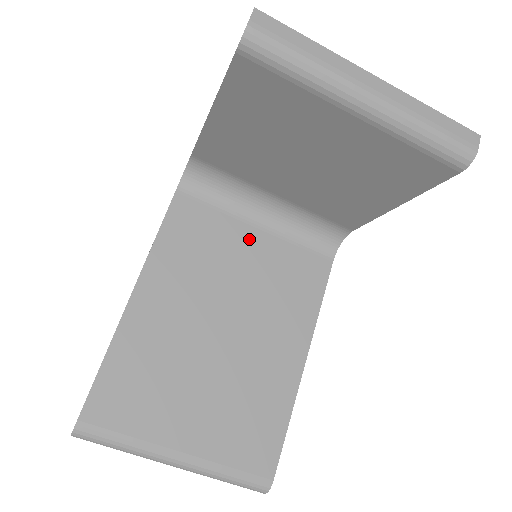
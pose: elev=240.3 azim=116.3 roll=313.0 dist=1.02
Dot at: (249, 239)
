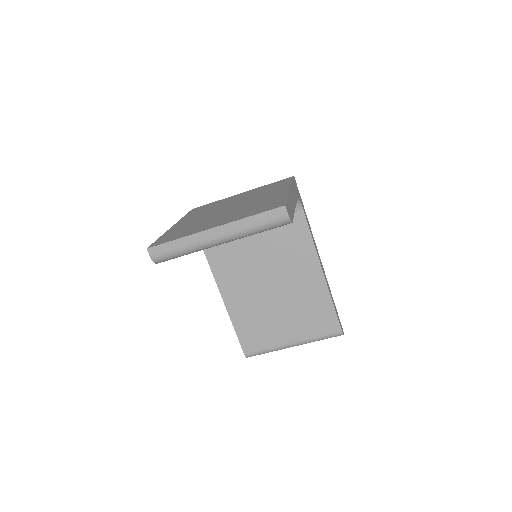
Dot at: (251, 236)
